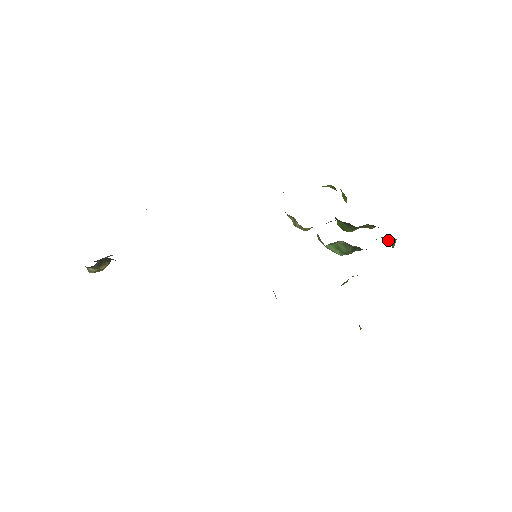
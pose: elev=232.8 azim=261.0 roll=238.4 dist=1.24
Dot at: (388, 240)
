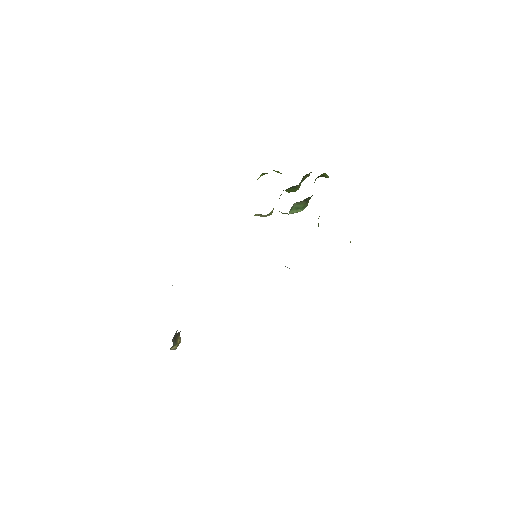
Dot at: (322, 176)
